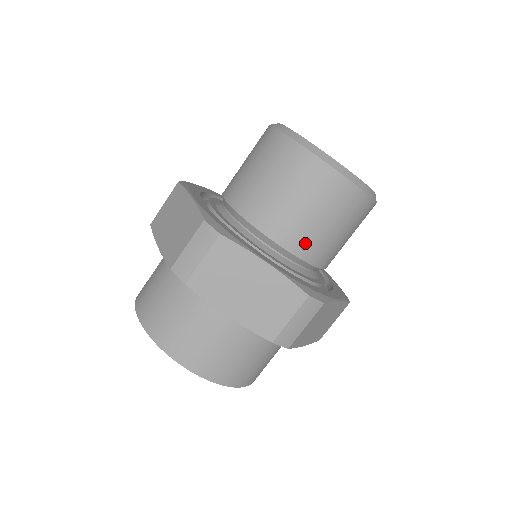
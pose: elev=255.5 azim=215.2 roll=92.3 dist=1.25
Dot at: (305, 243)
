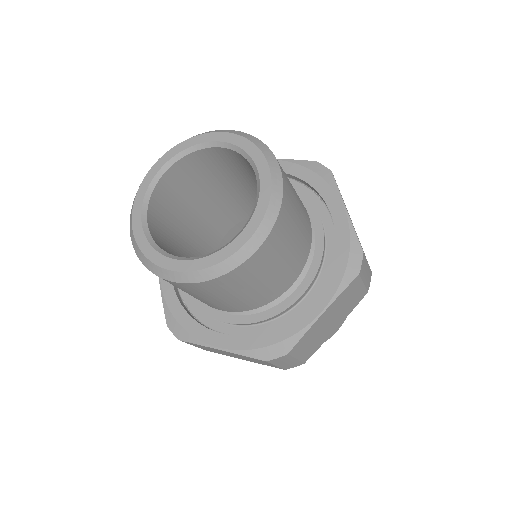
Dot at: (240, 306)
